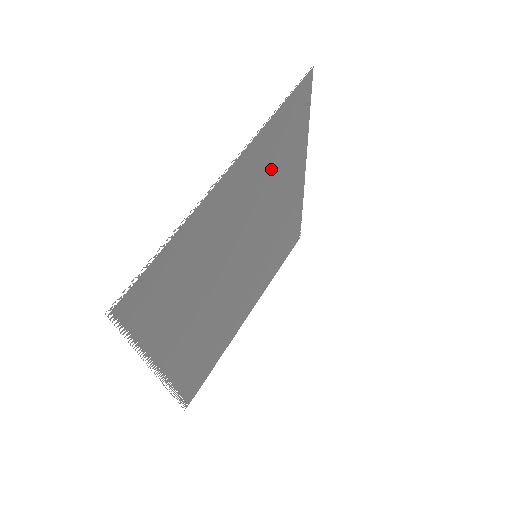
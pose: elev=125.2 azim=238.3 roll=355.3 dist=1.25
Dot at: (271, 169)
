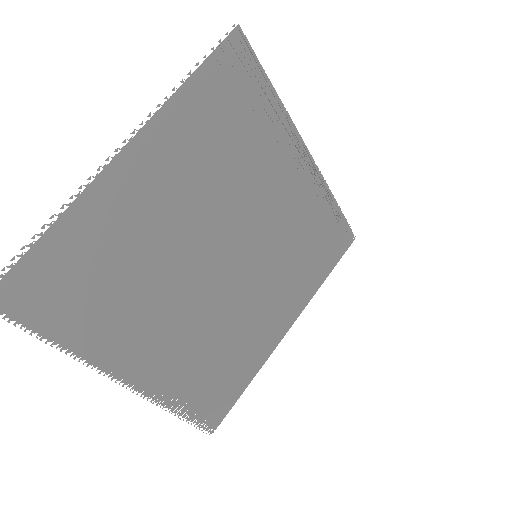
Dot at: (219, 150)
